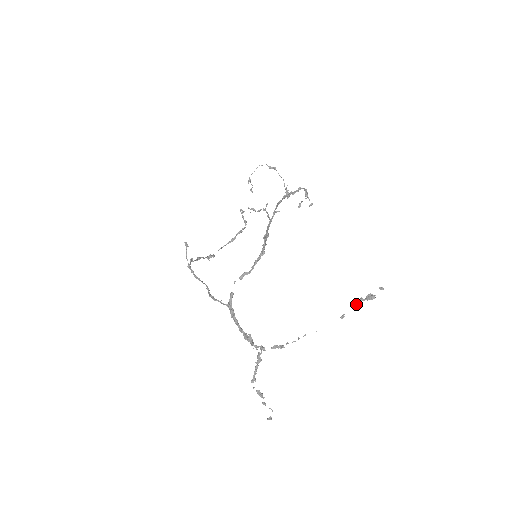
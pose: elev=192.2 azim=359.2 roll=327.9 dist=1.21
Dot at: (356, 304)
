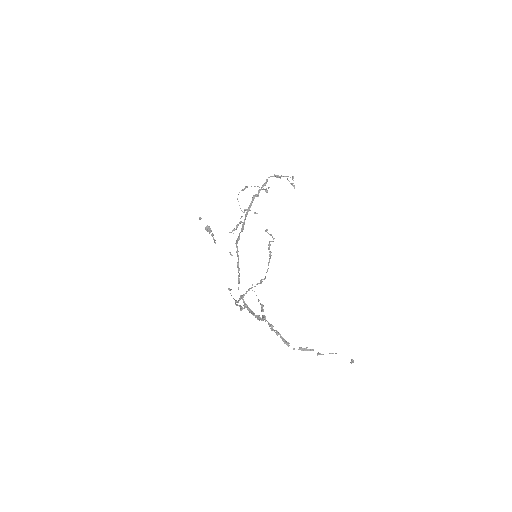
Dot at: (214, 241)
